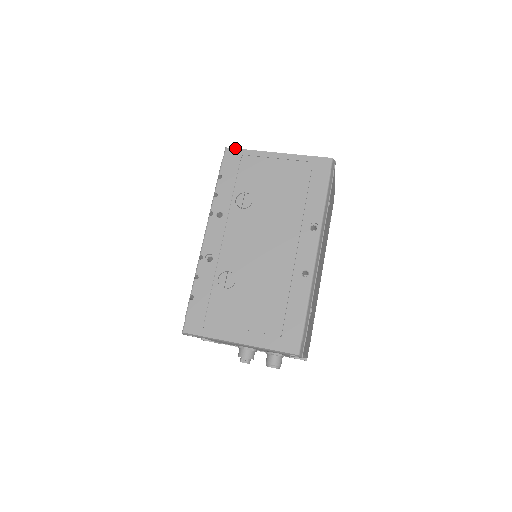
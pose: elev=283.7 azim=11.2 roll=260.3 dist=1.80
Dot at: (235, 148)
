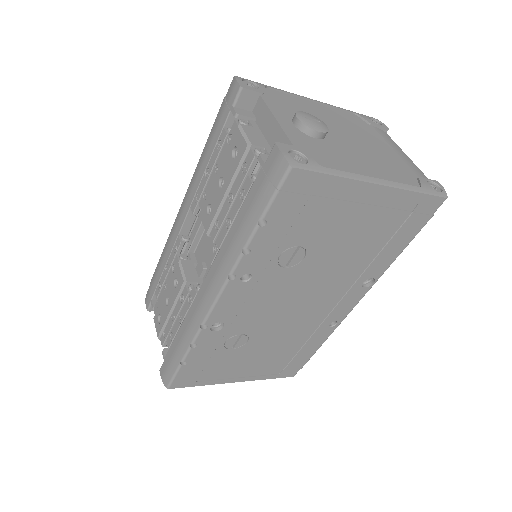
Dot at: (310, 171)
